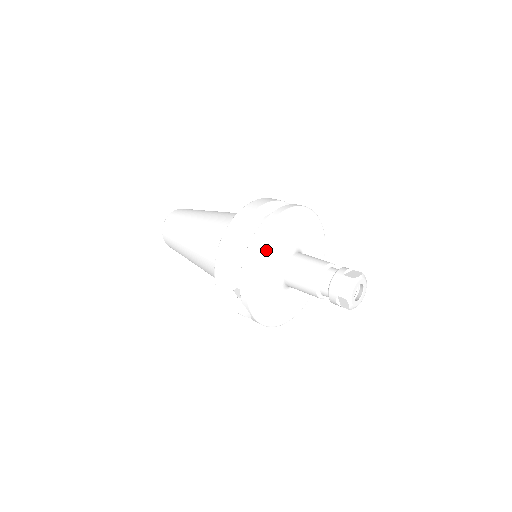
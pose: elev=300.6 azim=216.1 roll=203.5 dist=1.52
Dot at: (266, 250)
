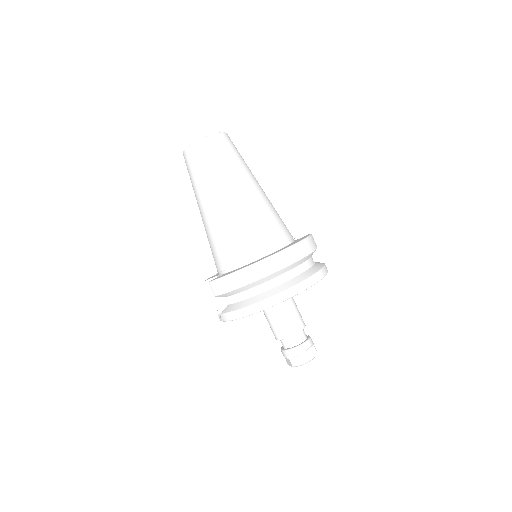
Dot at: occluded
